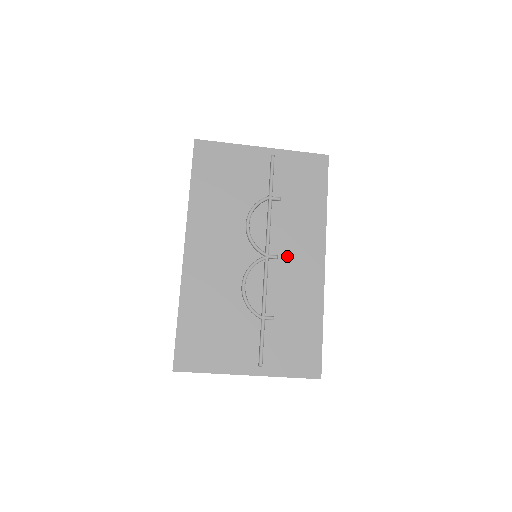
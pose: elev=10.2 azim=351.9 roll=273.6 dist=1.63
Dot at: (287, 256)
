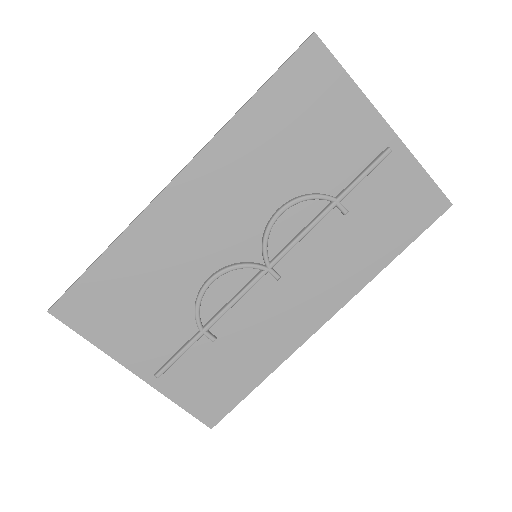
Dot at: (291, 284)
